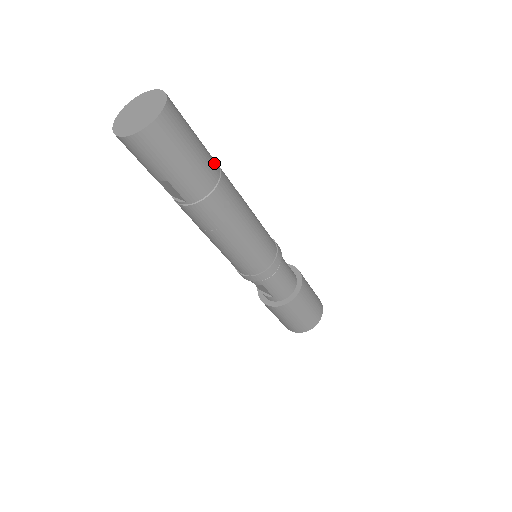
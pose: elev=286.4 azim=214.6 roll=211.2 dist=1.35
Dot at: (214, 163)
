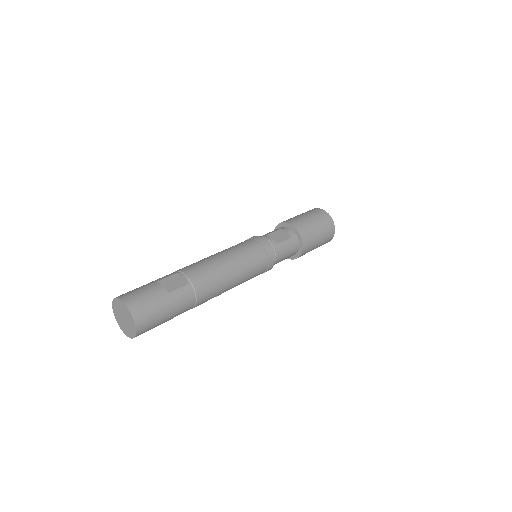
Dot at: (186, 292)
